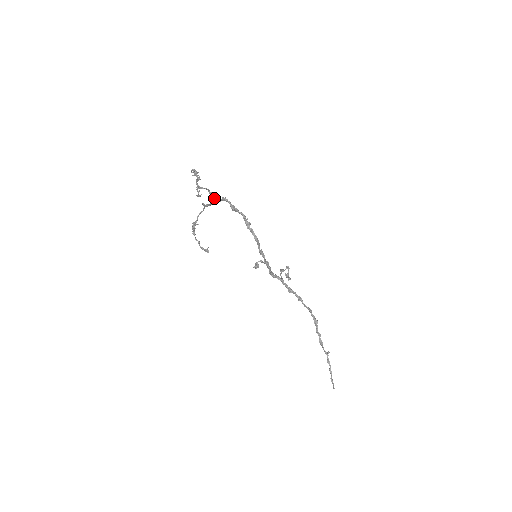
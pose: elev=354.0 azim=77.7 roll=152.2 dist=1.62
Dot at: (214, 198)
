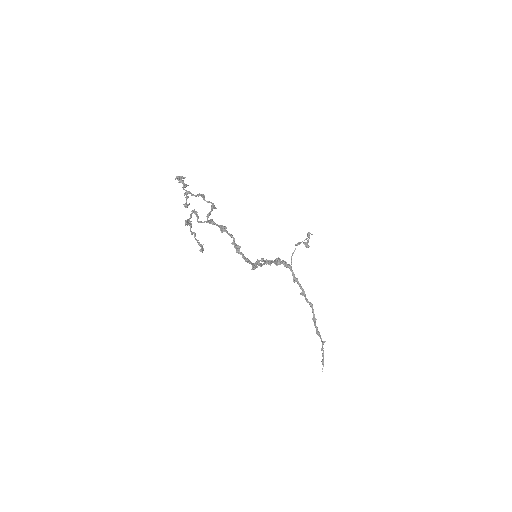
Dot at: (207, 202)
